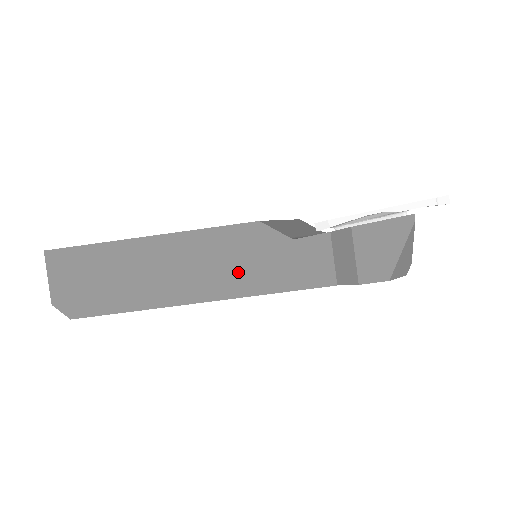
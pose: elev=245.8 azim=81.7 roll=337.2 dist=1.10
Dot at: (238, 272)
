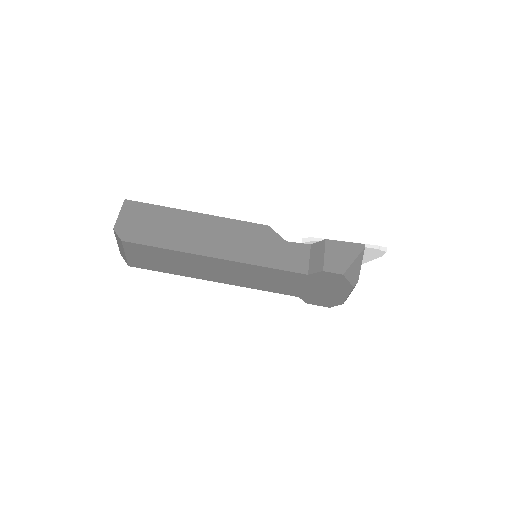
Dot at: (246, 248)
